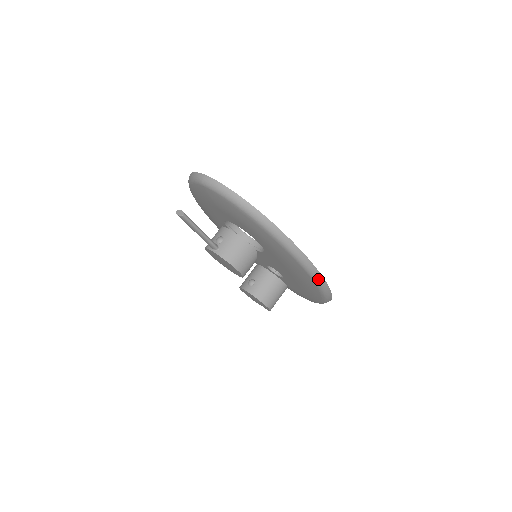
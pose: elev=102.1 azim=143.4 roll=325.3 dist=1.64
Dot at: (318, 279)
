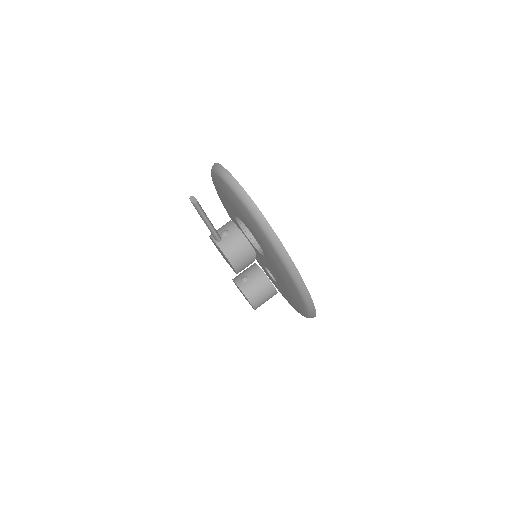
Dot at: (306, 298)
